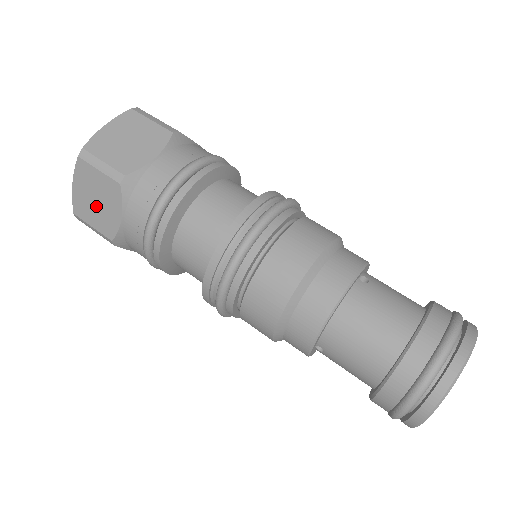
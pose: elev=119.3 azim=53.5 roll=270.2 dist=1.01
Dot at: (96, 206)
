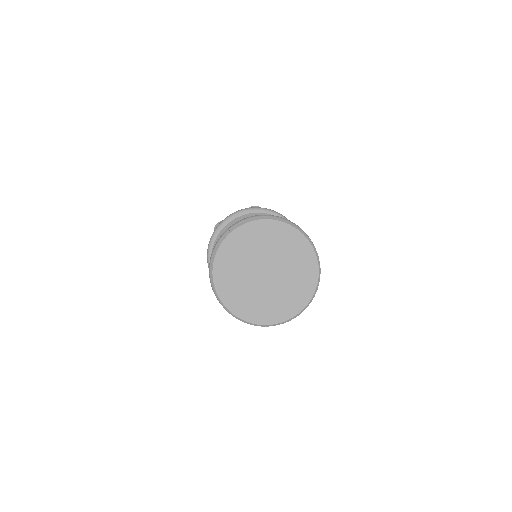
Dot at: occluded
